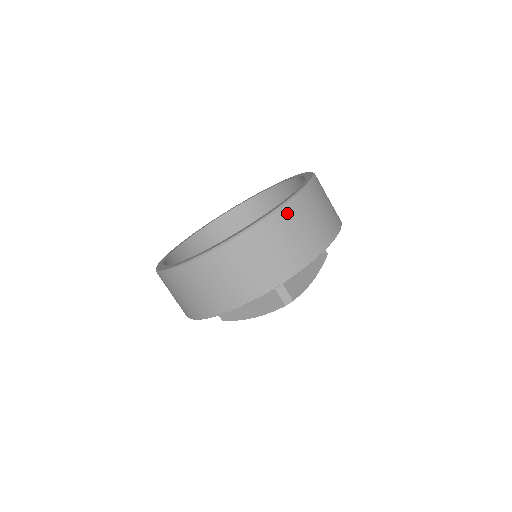
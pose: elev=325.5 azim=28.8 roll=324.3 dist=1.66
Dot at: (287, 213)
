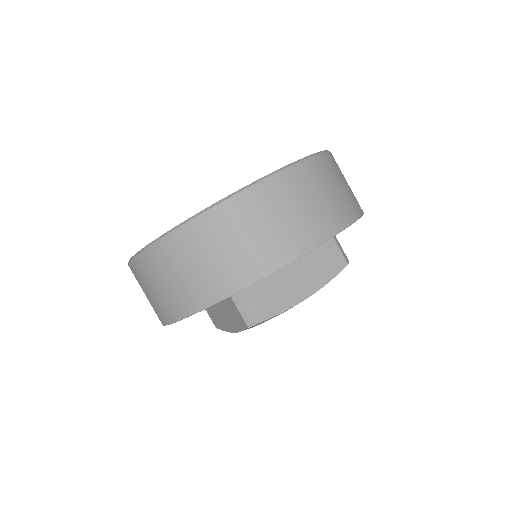
Dot at: occluded
